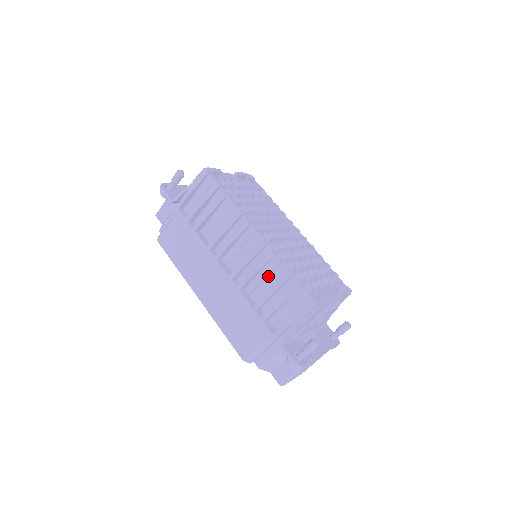
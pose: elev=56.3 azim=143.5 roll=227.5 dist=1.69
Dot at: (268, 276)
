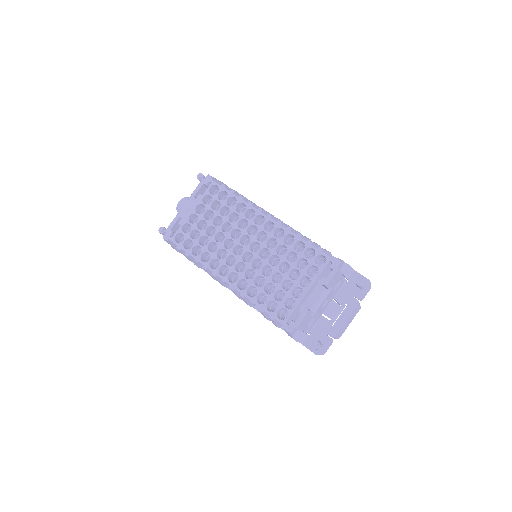
Dot at: occluded
